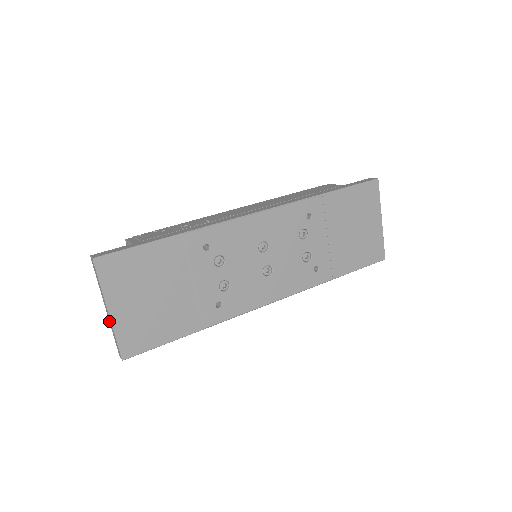
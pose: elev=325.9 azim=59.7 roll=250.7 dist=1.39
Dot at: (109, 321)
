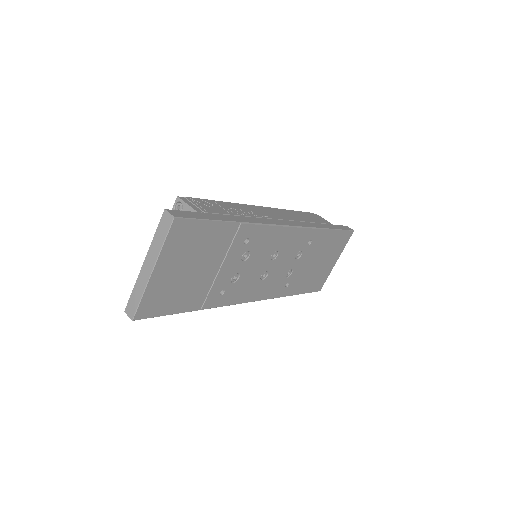
Dot at: (139, 277)
